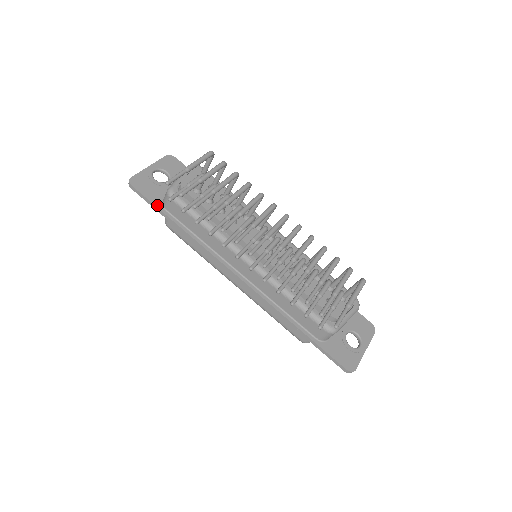
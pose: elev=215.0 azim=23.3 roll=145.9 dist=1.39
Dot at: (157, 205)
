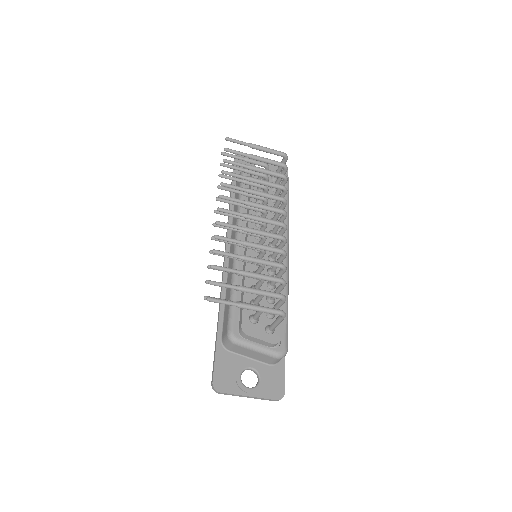
Dot at: occluded
